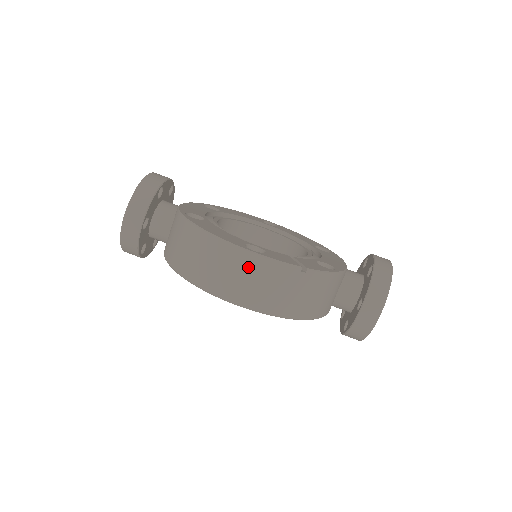
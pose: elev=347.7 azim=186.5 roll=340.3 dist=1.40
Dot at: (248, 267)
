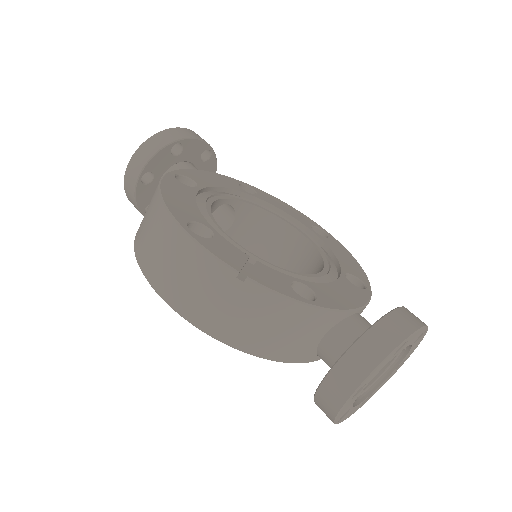
Dot at: (175, 247)
